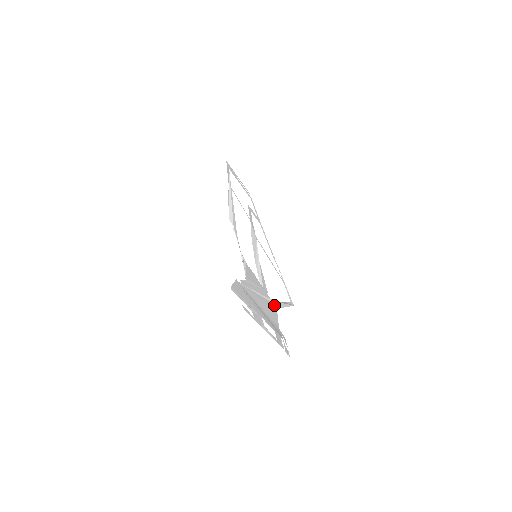
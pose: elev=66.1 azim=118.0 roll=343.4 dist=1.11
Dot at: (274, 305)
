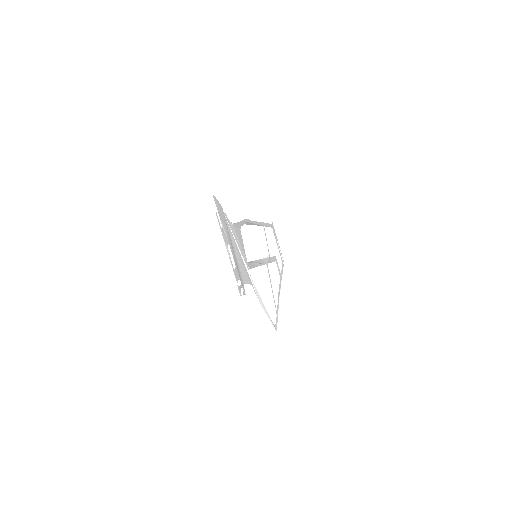
Dot at: (250, 279)
